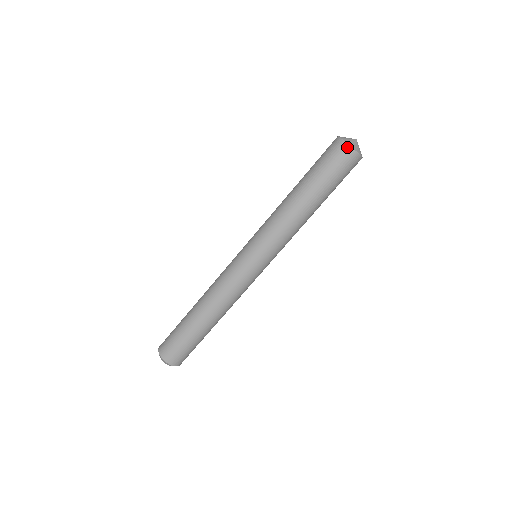
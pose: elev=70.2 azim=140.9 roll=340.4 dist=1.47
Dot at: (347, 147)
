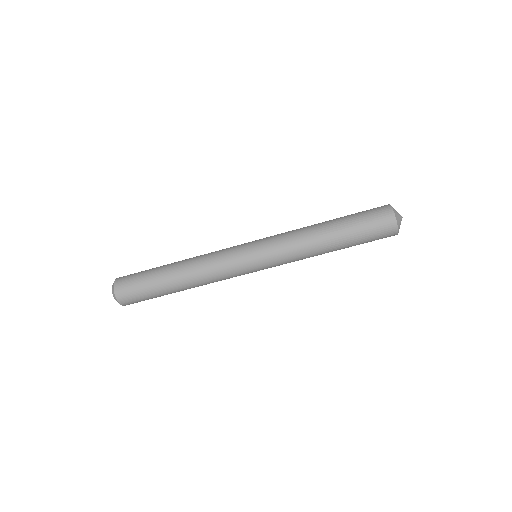
Dot at: (389, 208)
